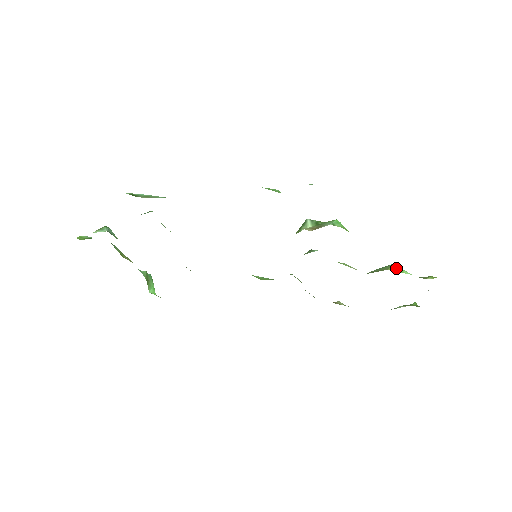
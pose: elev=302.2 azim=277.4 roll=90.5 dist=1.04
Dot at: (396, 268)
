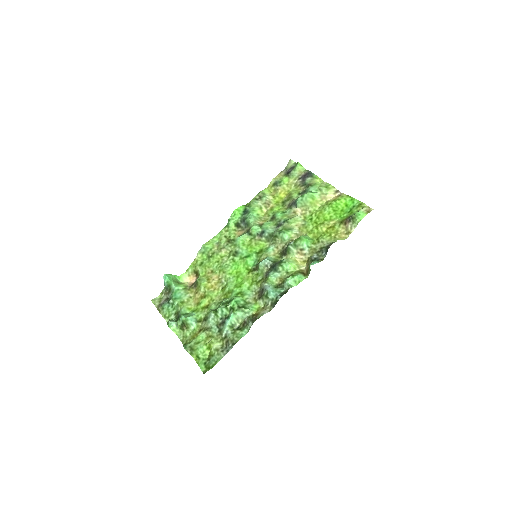
Dot at: (311, 198)
